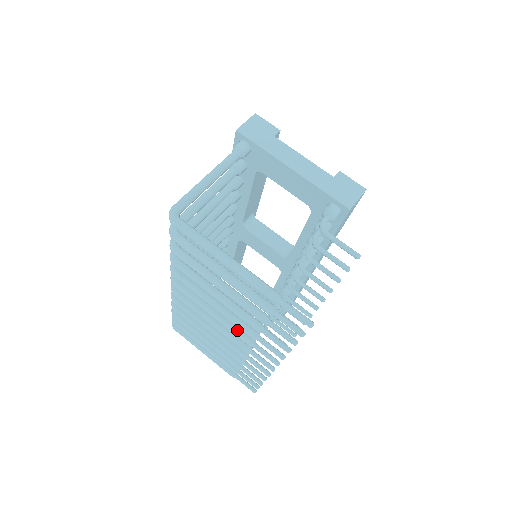
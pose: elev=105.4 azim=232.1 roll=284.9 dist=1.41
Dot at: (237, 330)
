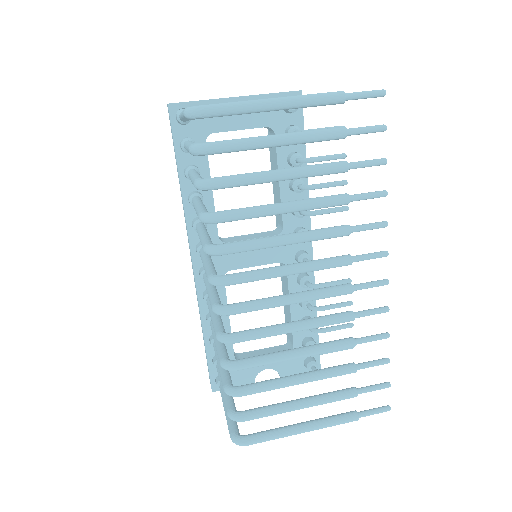
Dot at: (324, 259)
